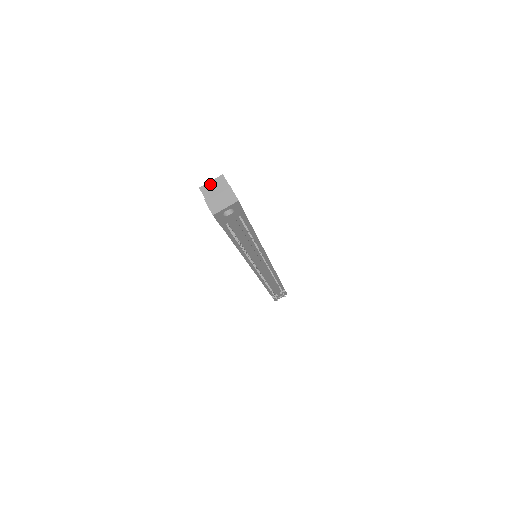
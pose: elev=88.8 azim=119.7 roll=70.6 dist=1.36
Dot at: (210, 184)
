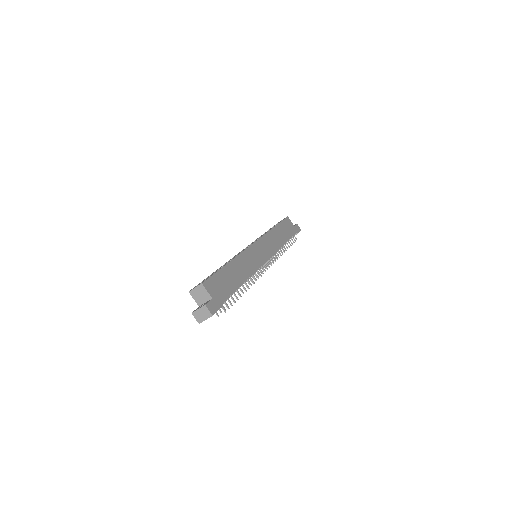
Dot at: (195, 290)
